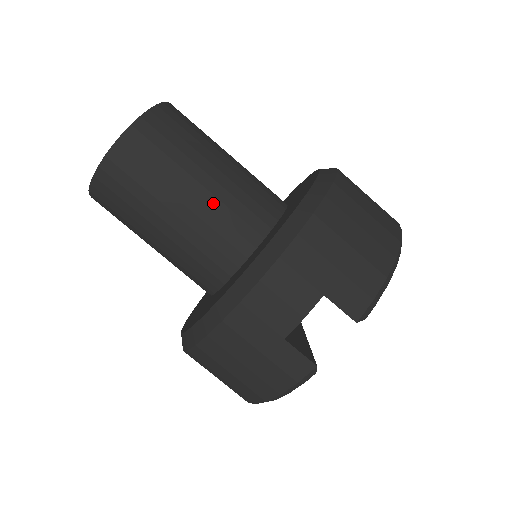
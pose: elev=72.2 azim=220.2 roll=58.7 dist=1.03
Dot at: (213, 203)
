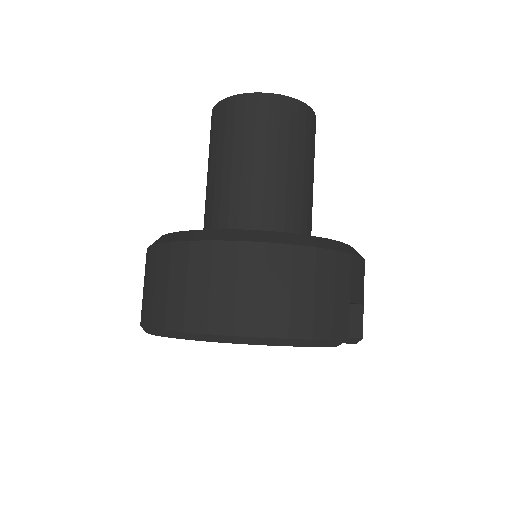
Dot at: (312, 199)
